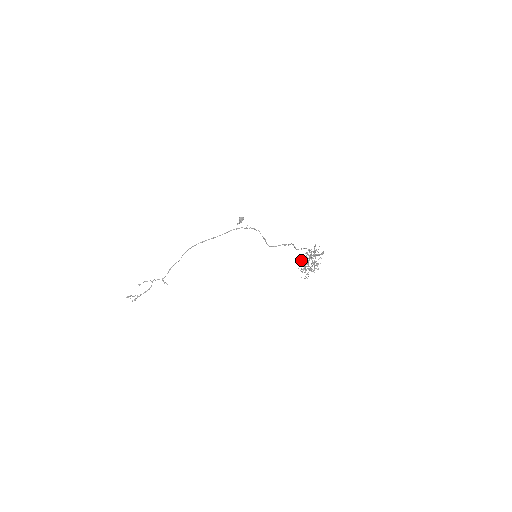
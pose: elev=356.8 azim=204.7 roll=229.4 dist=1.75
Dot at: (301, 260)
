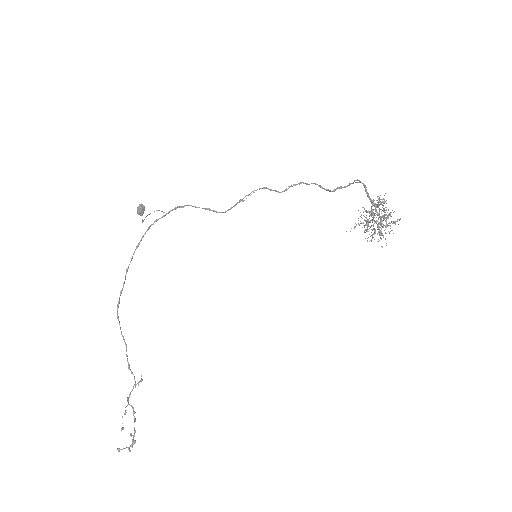
Dot at: occluded
